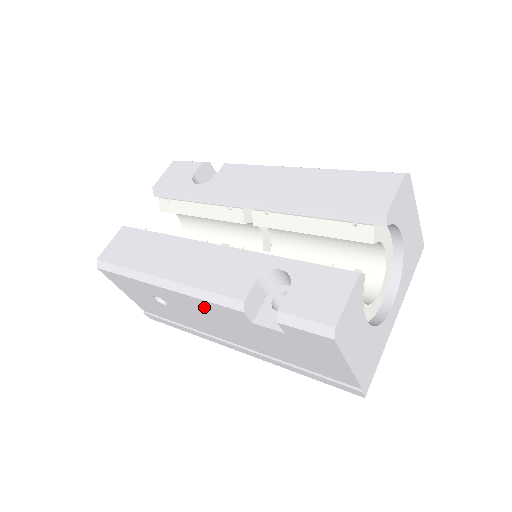
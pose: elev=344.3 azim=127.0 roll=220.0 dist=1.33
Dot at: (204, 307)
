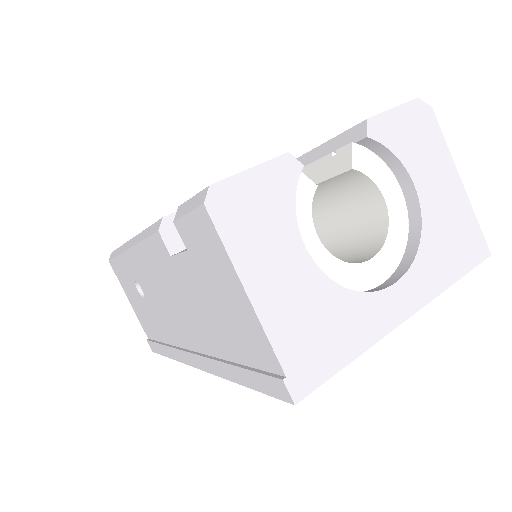
Dot at: (149, 262)
